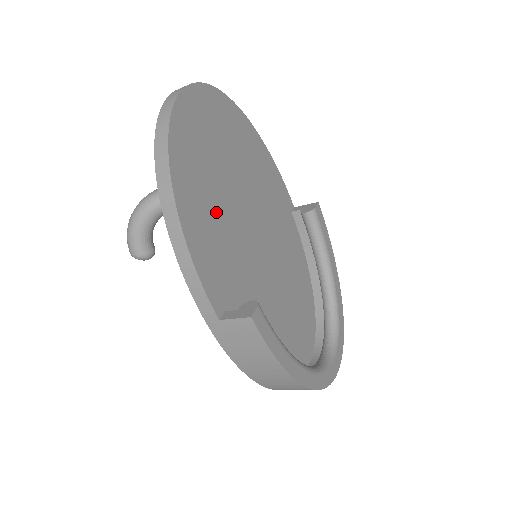
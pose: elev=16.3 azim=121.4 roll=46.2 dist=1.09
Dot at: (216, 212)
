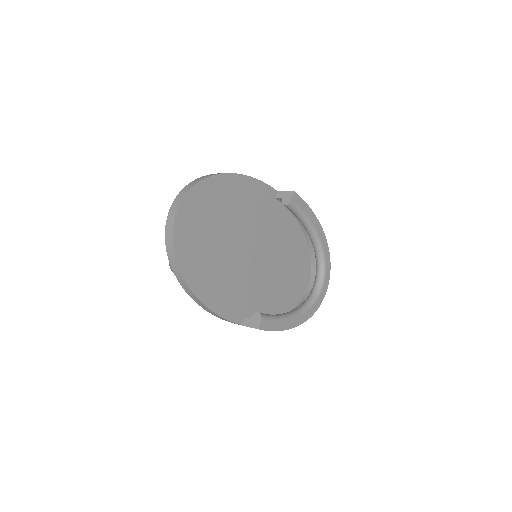
Dot at: (221, 272)
